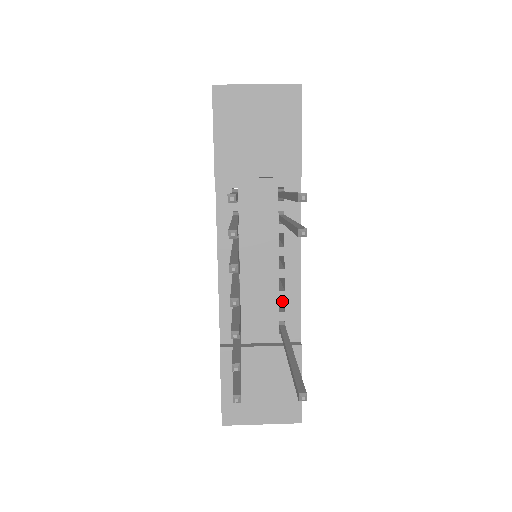
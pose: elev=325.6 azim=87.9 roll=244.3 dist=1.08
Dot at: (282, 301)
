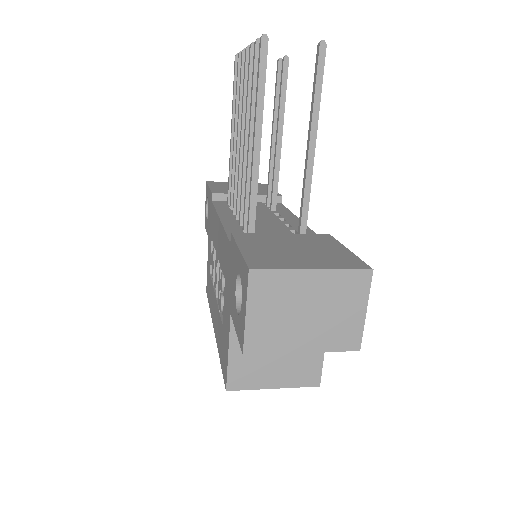
Dot at: occluded
